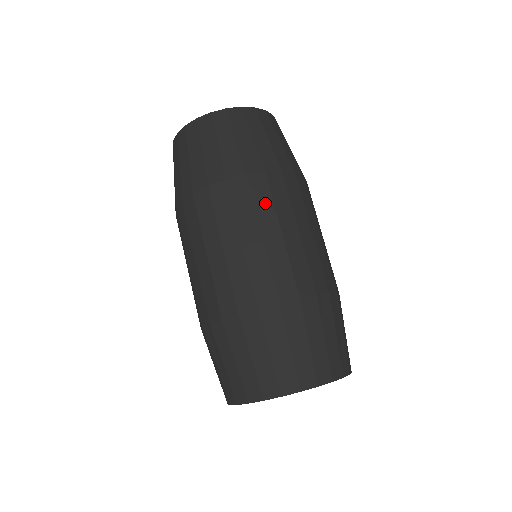
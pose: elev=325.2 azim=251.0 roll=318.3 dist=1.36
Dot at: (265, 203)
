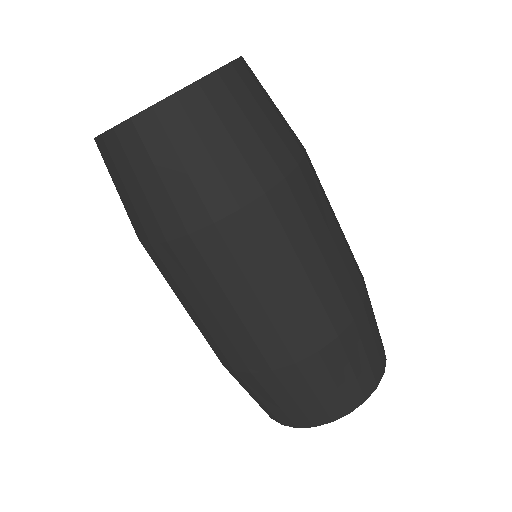
Dot at: (251, 255)
